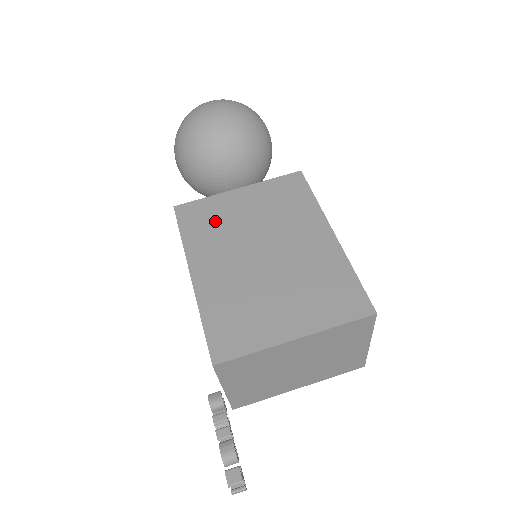
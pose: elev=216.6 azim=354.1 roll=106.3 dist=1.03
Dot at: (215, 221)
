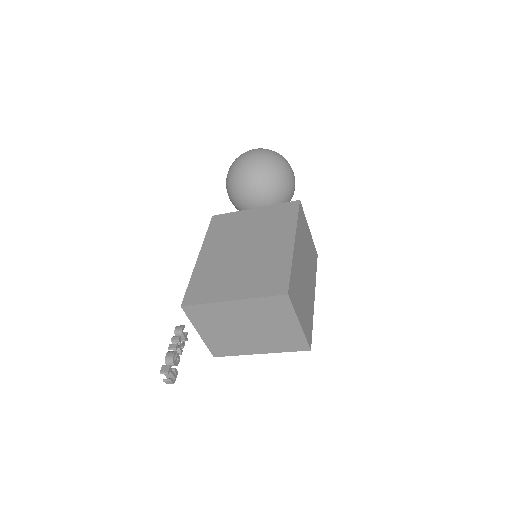
Dot at: (230, 227)
